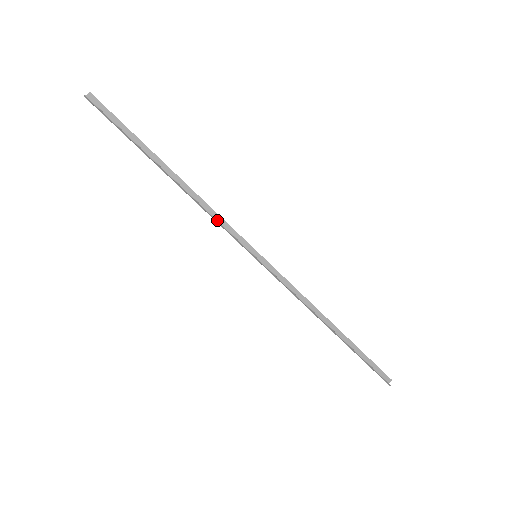
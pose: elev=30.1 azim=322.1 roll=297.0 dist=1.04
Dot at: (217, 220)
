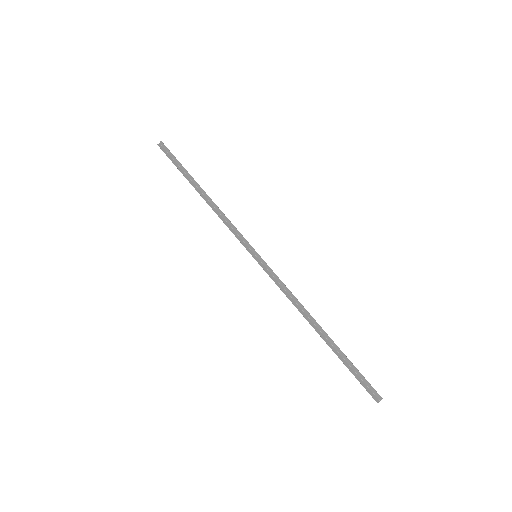
Dot at: (230, 226)
